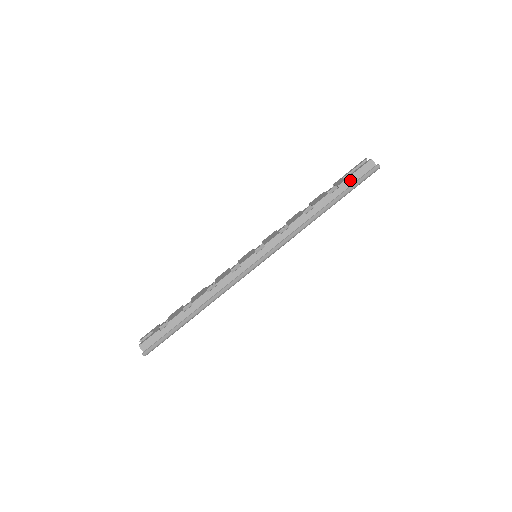
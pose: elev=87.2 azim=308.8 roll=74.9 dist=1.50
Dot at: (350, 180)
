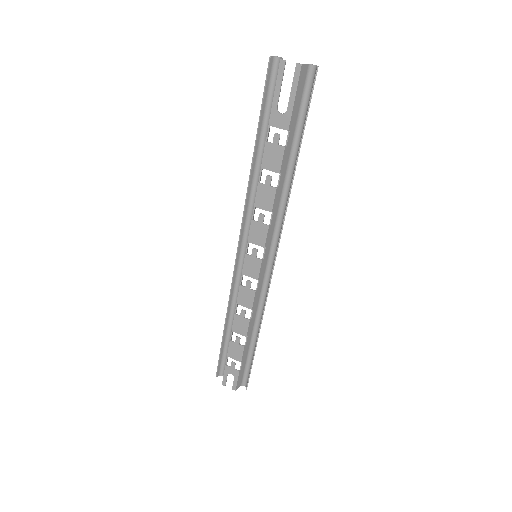
Dot at: (295, 111)
